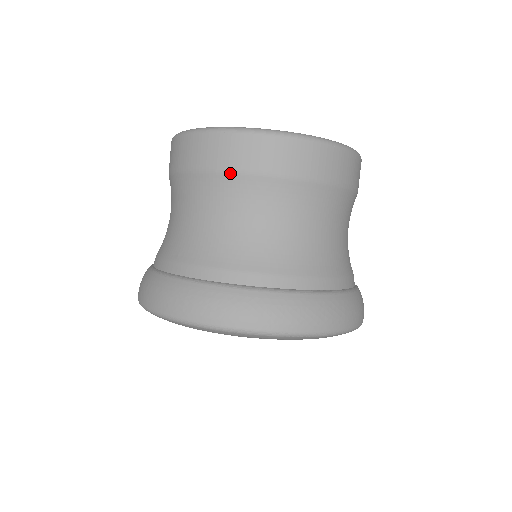
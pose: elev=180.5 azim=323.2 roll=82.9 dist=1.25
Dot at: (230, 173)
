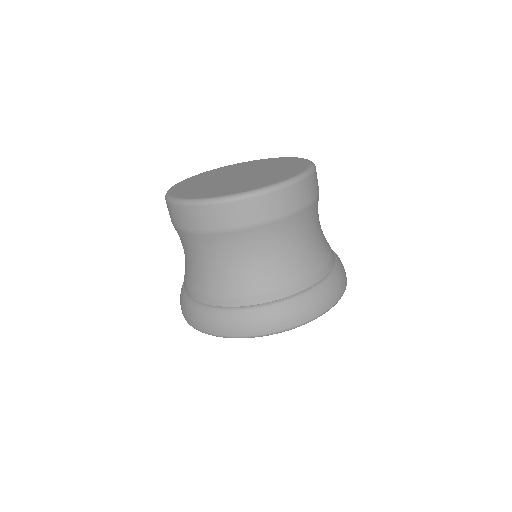
Dot at: (244, 229)
